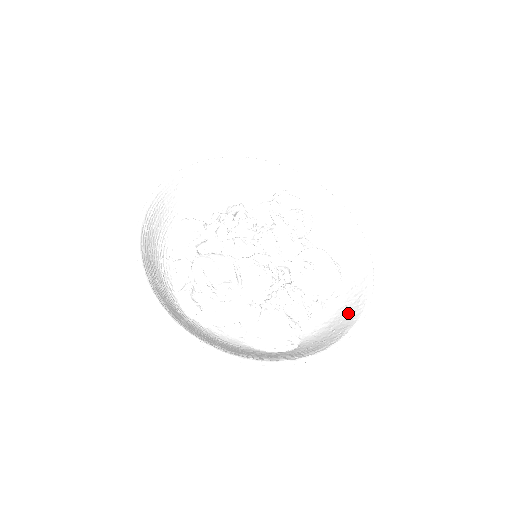
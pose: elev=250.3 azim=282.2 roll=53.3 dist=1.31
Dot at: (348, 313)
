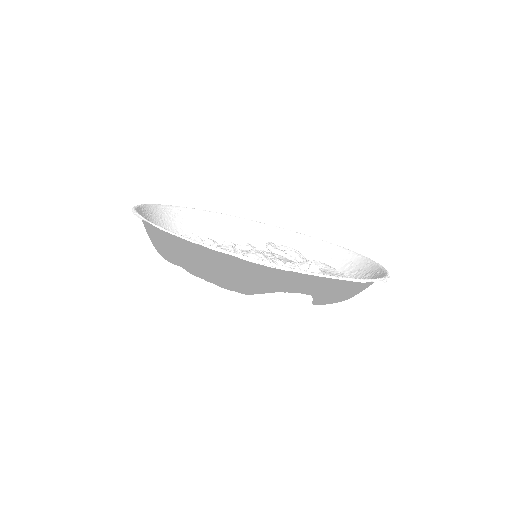
Dot at: (367, 287)
